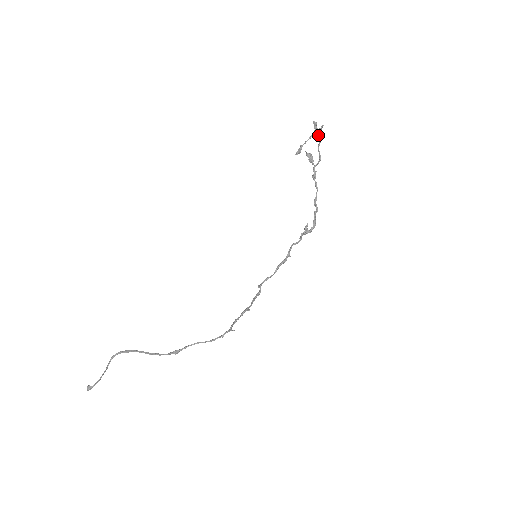
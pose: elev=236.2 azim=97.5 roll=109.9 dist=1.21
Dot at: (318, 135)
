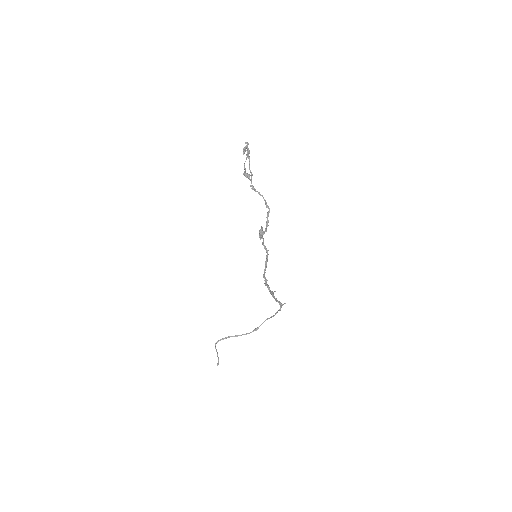
Dot at: occluded
